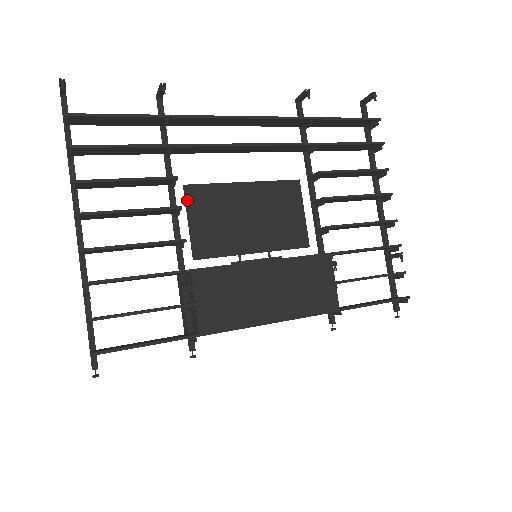
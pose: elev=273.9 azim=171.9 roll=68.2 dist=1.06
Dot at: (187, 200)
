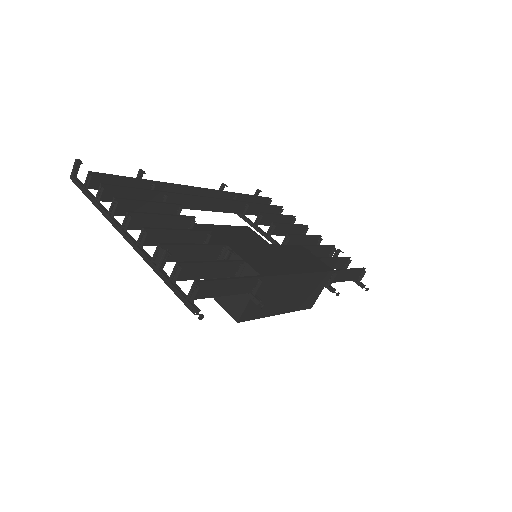
Dot at: occluded
